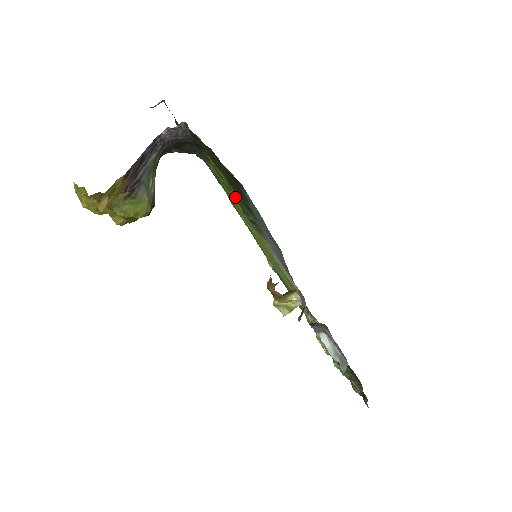
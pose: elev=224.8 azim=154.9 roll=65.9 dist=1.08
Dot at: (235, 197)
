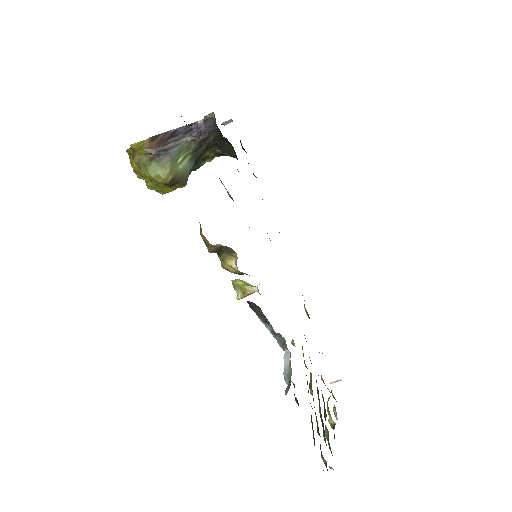
Dot at: occluded
